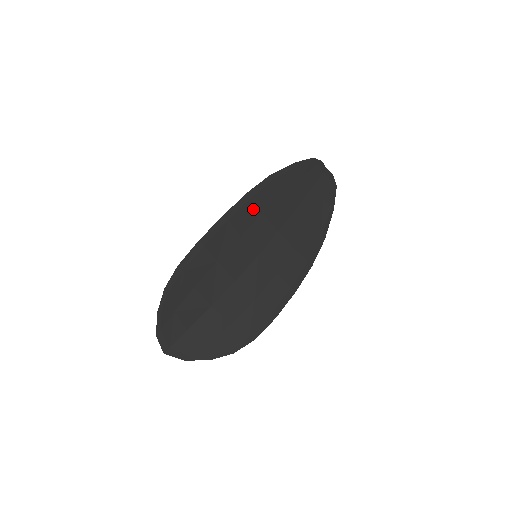
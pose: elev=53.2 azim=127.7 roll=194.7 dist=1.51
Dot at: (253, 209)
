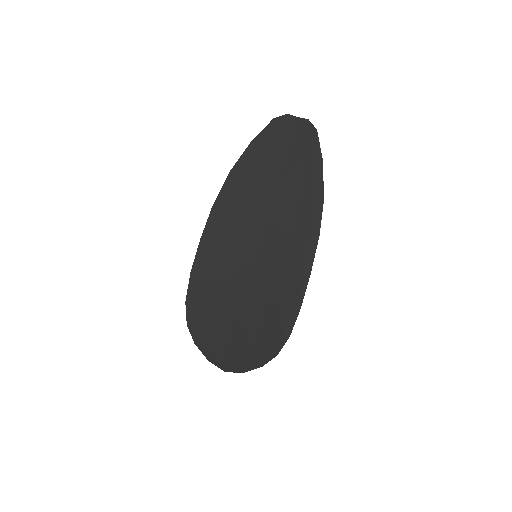
Dot at: (227, 216)
